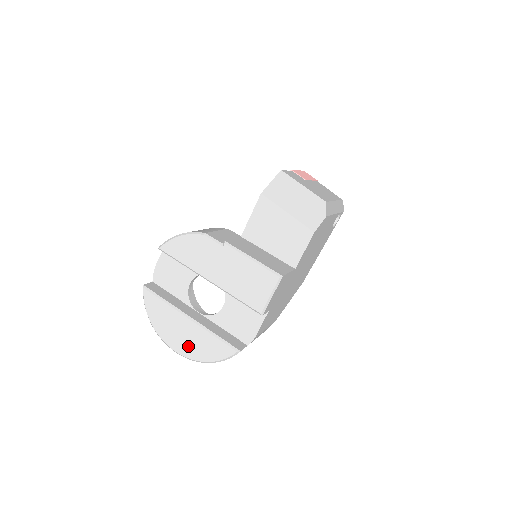
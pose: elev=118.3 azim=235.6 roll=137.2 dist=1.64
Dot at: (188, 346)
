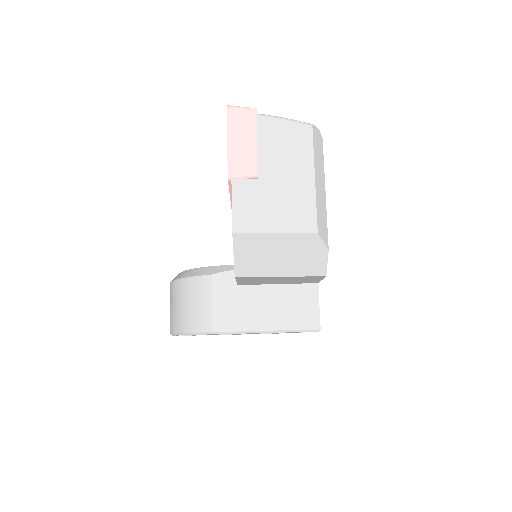
Dot at: occluded
